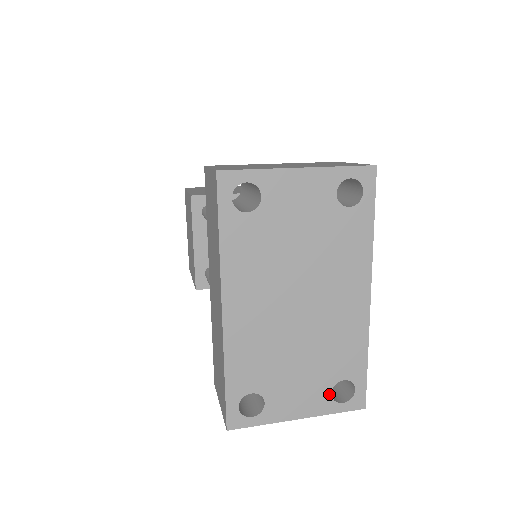
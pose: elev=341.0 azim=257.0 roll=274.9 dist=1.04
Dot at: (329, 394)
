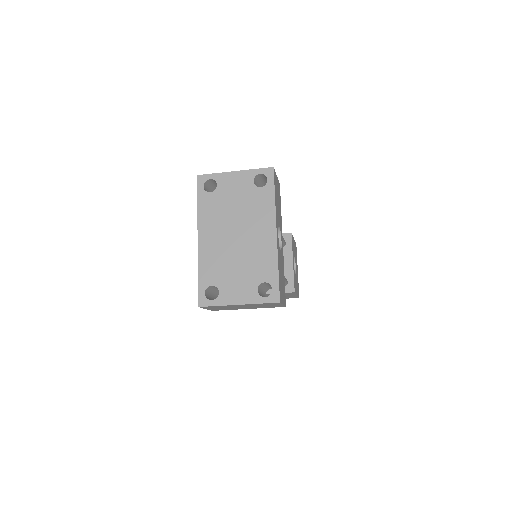
Dot at: (256, 290)
